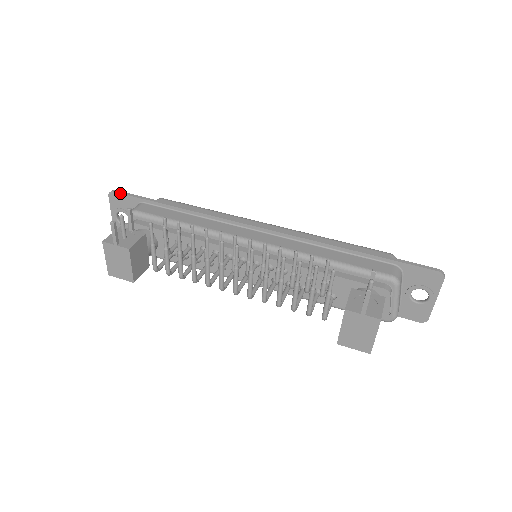
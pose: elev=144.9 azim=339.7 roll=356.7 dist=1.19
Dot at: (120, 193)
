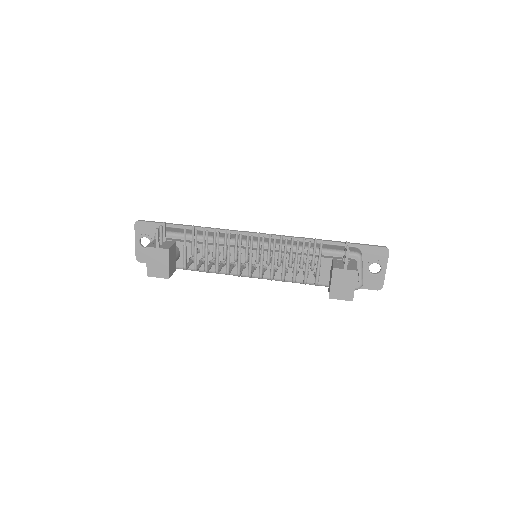
Dot at: (145, 221)
